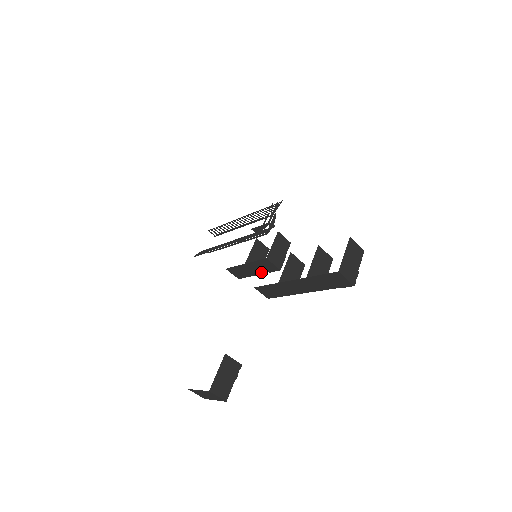
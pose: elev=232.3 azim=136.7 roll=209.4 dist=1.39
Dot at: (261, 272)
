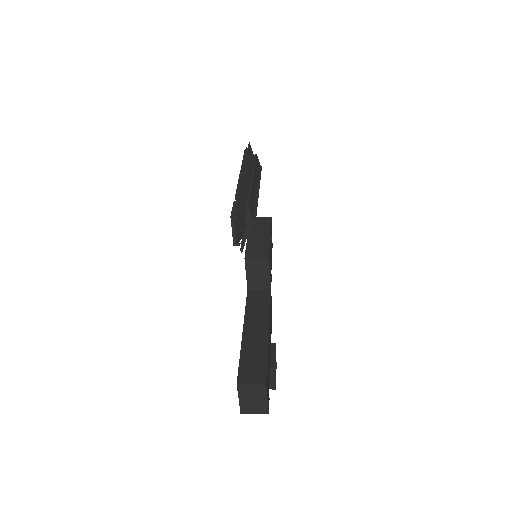
Dot at: occluded
